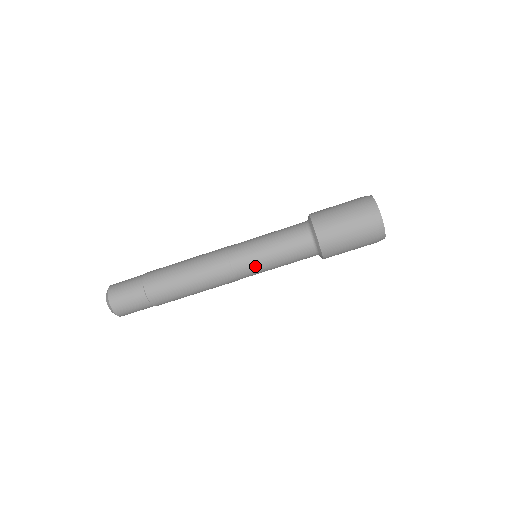
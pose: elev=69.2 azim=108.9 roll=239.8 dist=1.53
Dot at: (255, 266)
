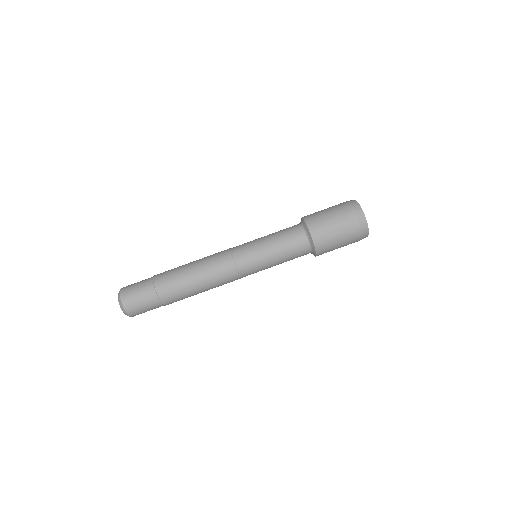
Dot at: (255, 260)
